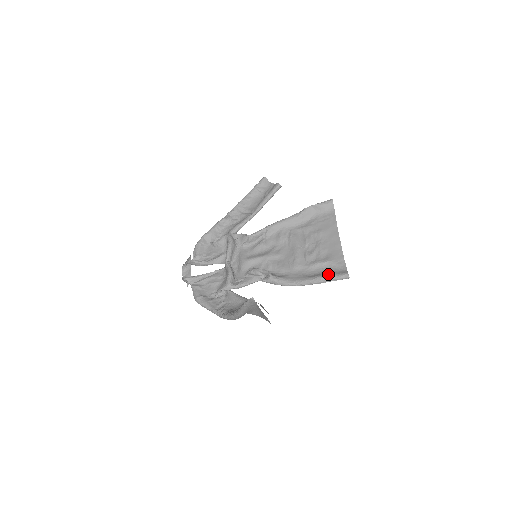
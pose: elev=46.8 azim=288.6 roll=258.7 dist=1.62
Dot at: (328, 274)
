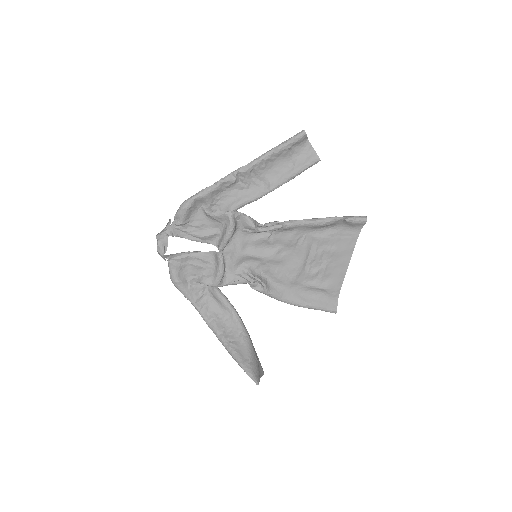
Dot at: (320, 305)
